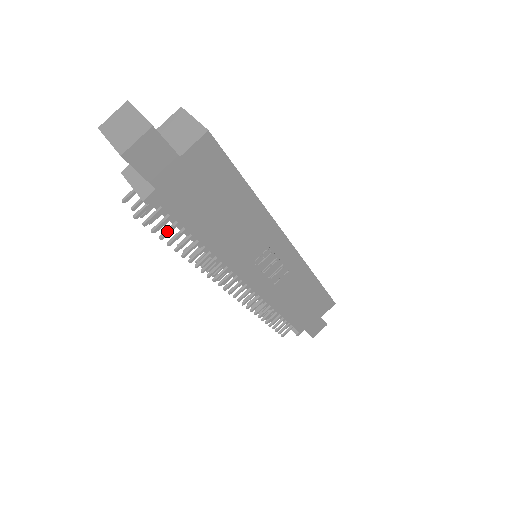
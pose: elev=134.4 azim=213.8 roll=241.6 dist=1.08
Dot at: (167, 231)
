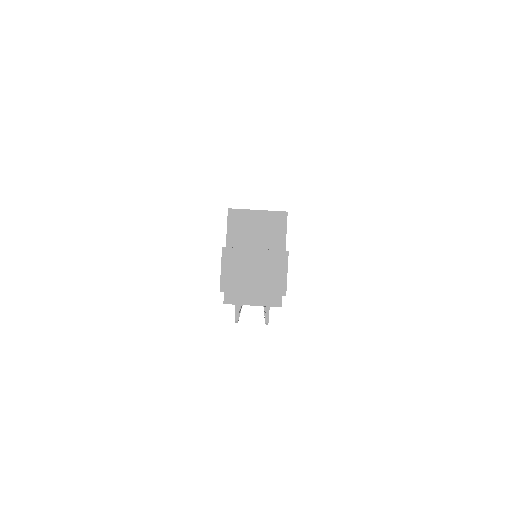
Dot at: occluded
